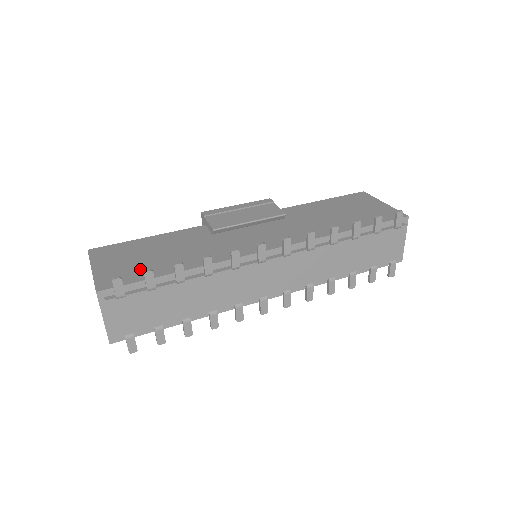
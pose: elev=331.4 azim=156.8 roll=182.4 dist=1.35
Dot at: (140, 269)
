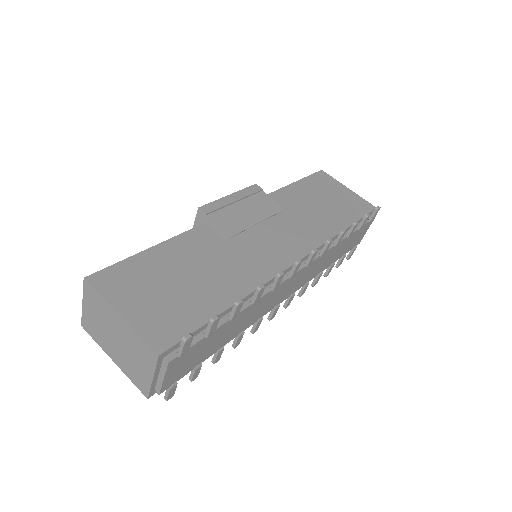
Dot at: (184, 308)
